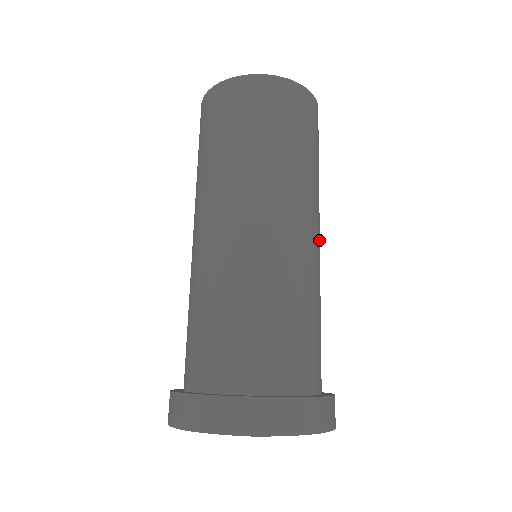
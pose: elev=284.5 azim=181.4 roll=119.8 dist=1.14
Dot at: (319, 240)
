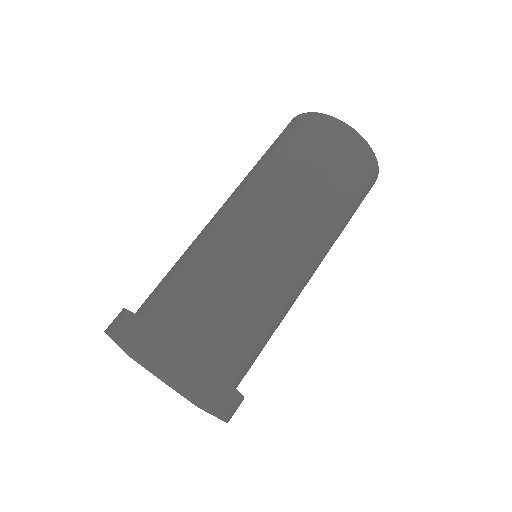
Dot at: (290, 240)
